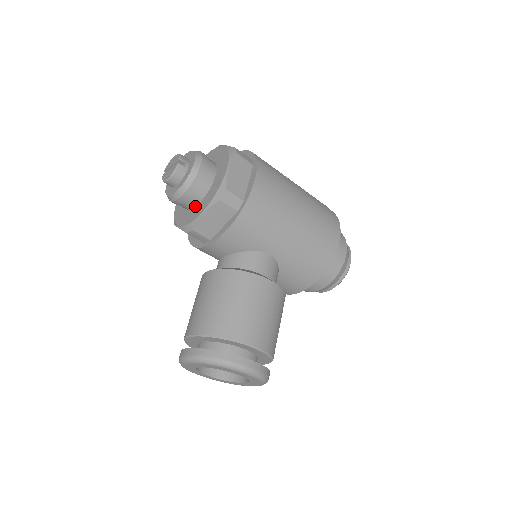
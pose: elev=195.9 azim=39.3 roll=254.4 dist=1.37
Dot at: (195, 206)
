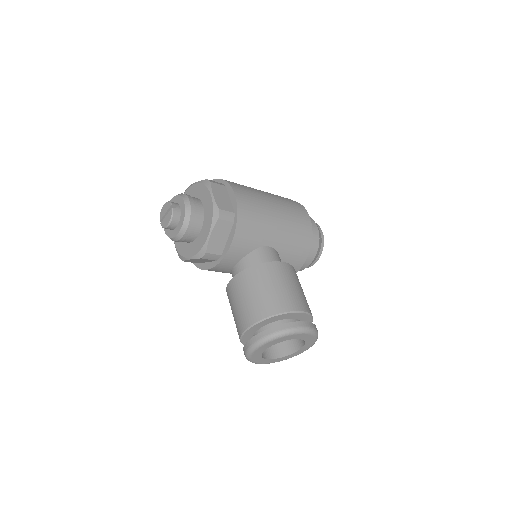
Dot at: (198, 235)
